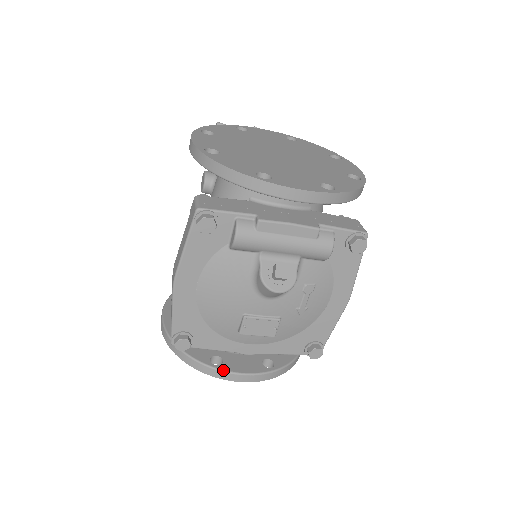
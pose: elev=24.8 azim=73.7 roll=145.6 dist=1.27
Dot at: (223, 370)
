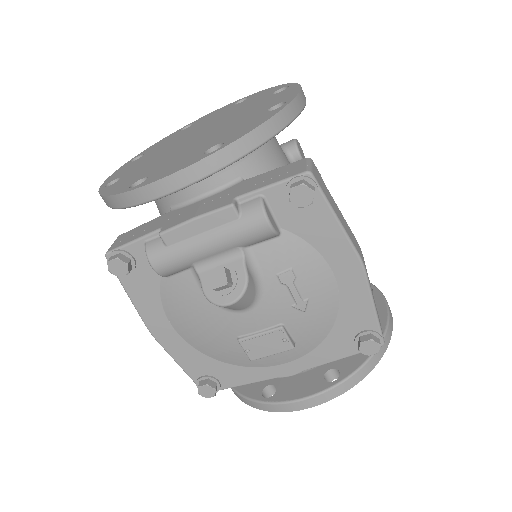
Dot at: (274, 402)
